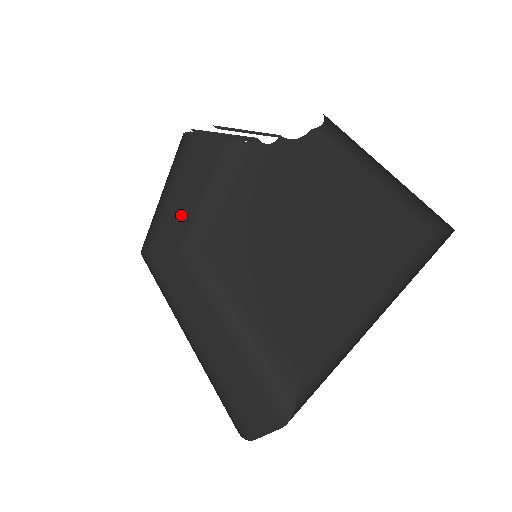
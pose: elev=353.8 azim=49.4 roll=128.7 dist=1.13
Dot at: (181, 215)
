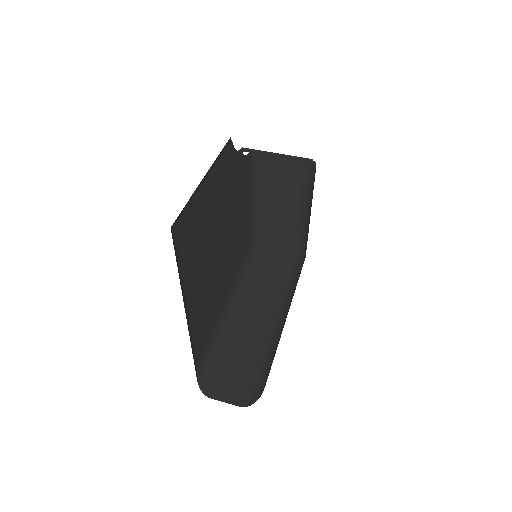
Dot at: (287, 224)
